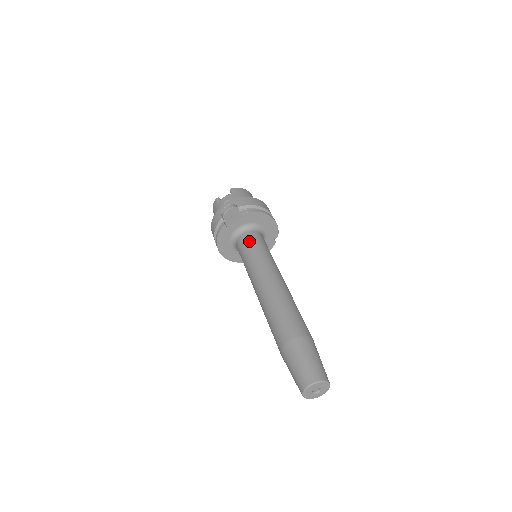
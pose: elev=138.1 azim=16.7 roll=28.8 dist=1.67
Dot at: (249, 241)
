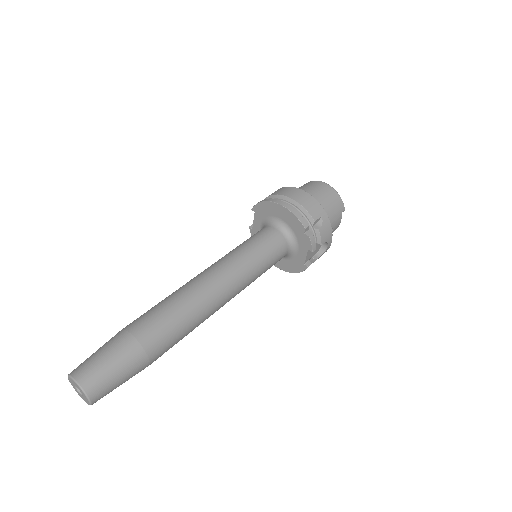
Dot at: occluded
